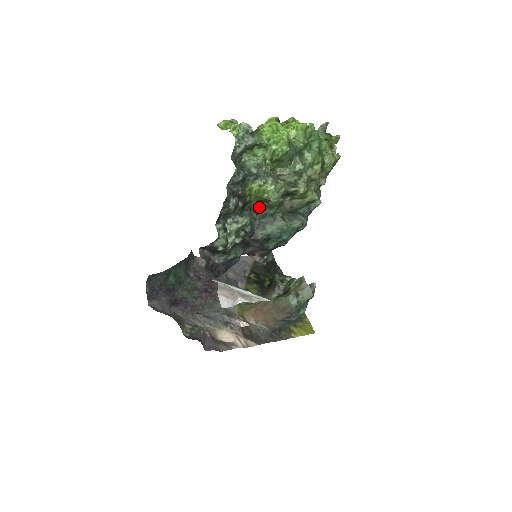
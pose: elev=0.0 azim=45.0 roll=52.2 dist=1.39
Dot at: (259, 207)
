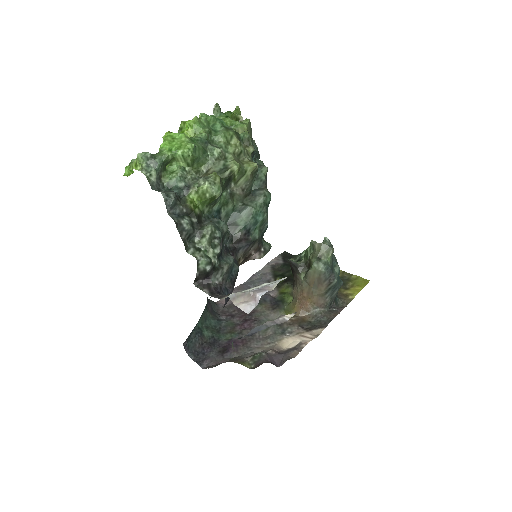
Dot at: (215, 211)
